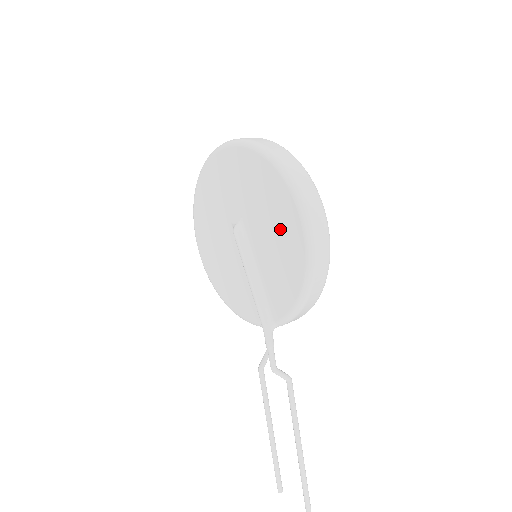
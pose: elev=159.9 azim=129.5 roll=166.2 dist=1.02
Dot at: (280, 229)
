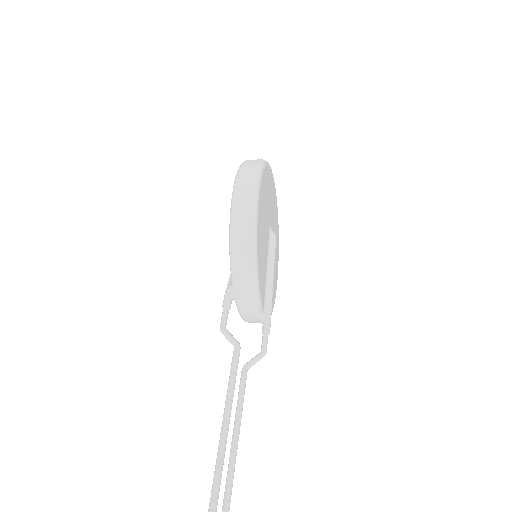
Dot at: occluded
